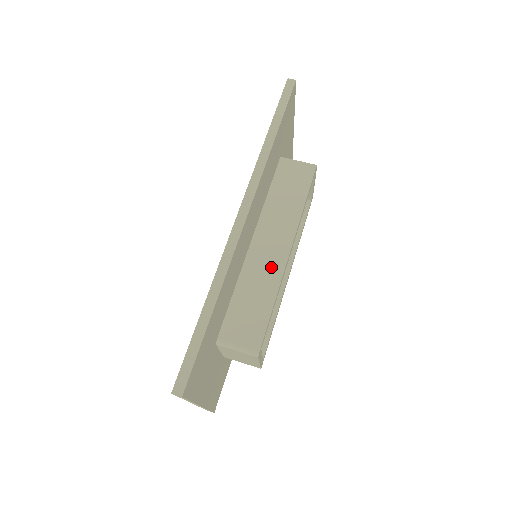
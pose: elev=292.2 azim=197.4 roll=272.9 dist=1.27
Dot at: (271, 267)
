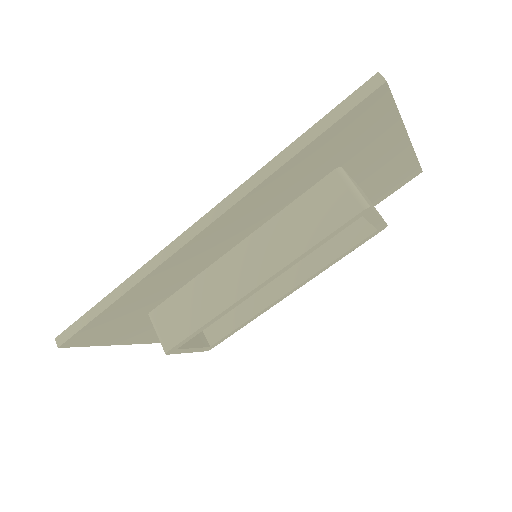
Dot at: (229, 288)
